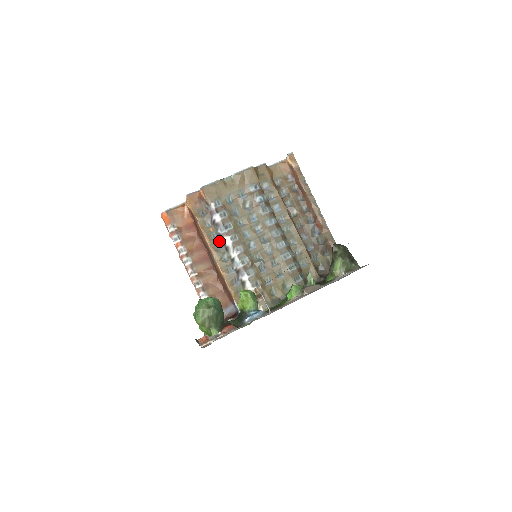
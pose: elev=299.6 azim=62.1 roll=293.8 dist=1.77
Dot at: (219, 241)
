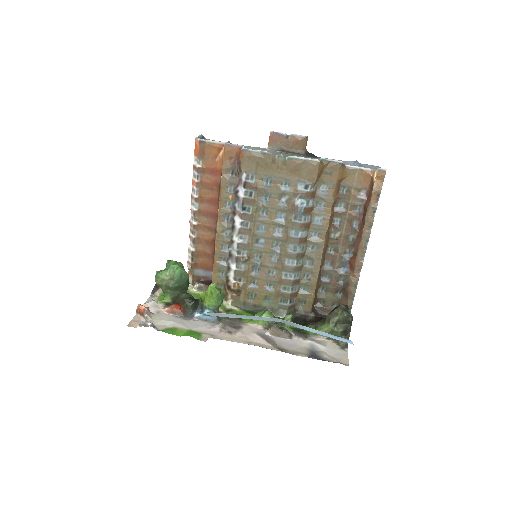
Dot at: (231, 214)
